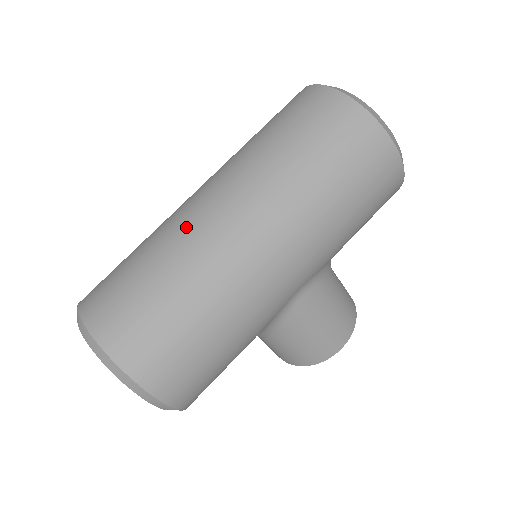
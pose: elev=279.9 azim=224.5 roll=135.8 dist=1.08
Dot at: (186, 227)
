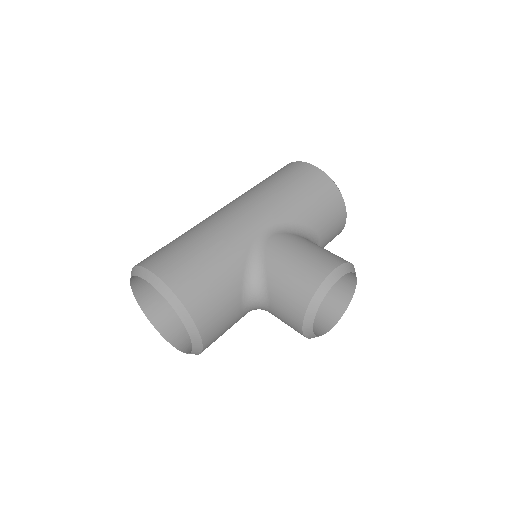
Dot at: occluded
